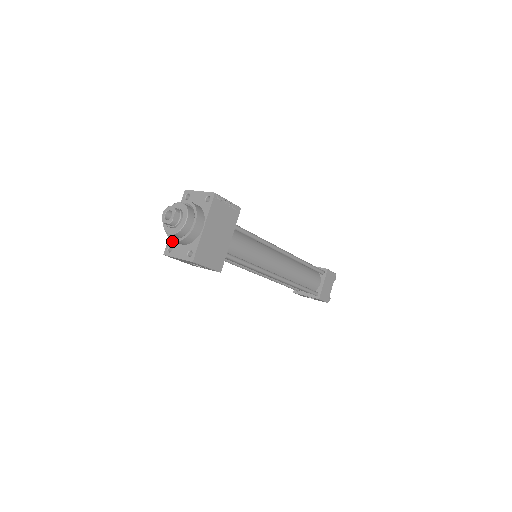
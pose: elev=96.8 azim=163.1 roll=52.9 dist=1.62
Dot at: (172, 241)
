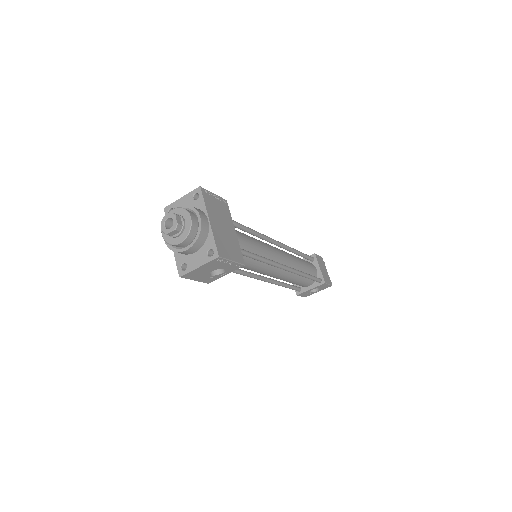
Dot at: (181, 258)
